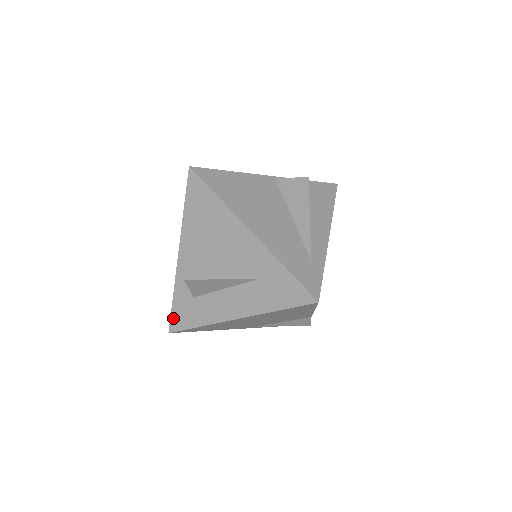
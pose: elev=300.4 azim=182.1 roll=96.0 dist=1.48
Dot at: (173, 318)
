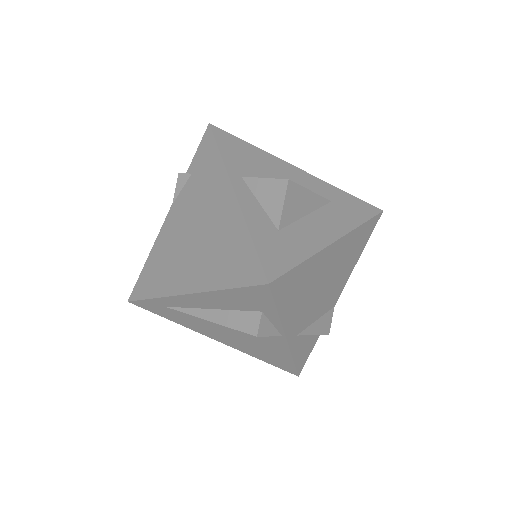
Dot at: (265, 261)
